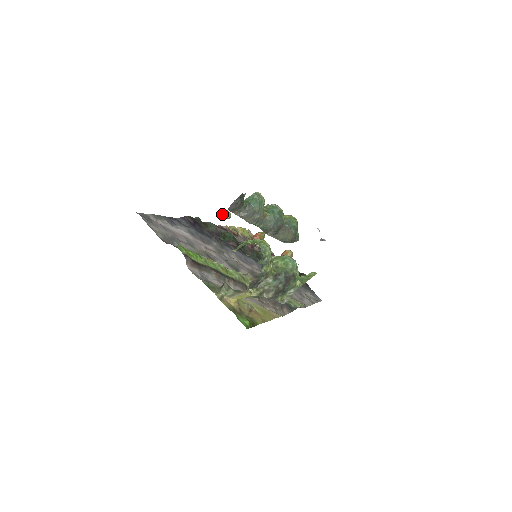
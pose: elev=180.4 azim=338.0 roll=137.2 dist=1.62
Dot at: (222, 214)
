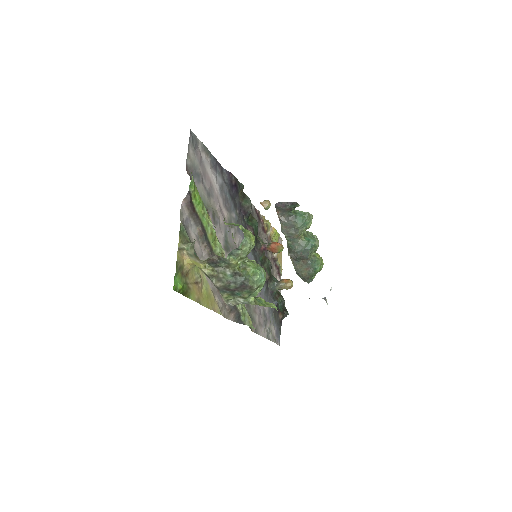
Dot at: occluded
